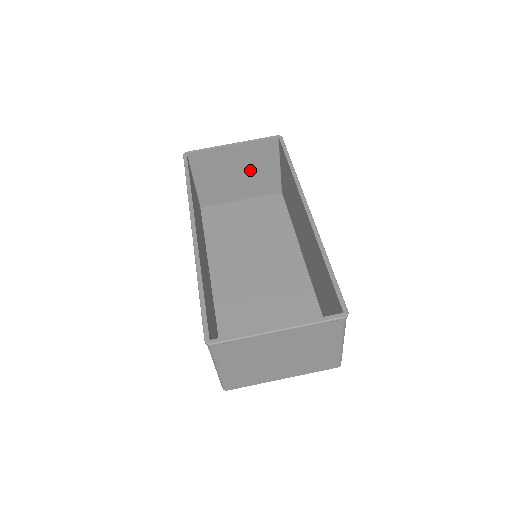
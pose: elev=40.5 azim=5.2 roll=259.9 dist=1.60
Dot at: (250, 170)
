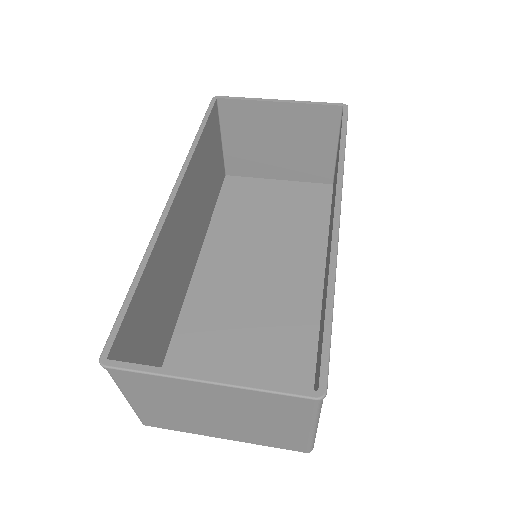
Dot at: (296, 143)
